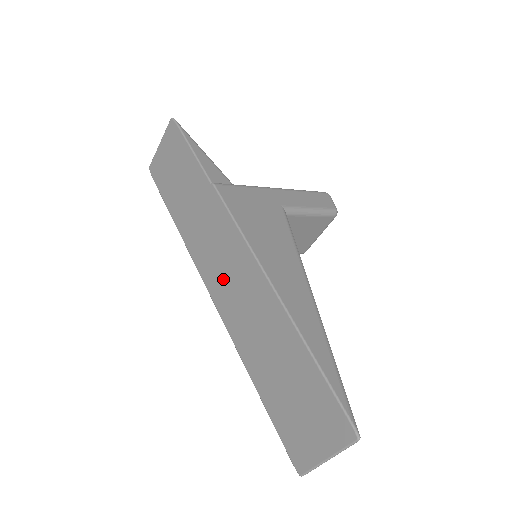
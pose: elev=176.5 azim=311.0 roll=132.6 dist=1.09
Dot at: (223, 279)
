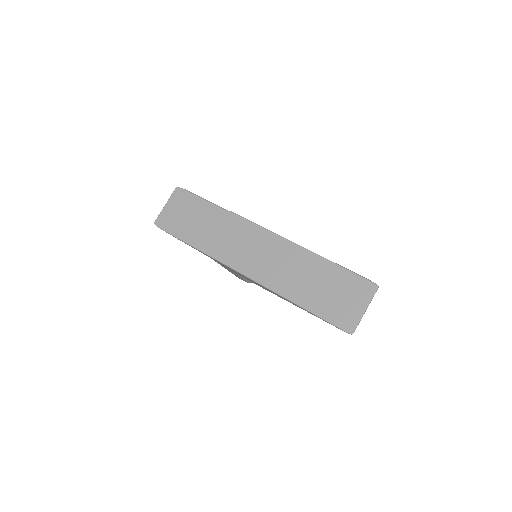
Dot at: (254, 259)
